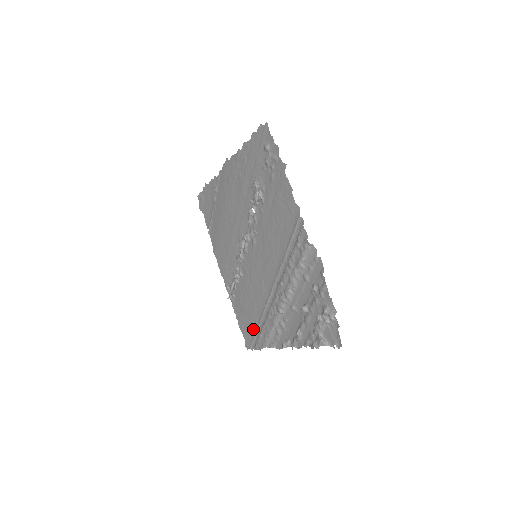
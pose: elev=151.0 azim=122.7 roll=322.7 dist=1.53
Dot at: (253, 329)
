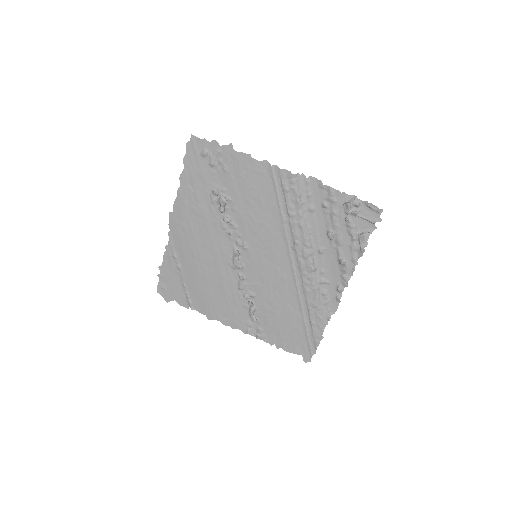
Dot at: (301, 330)
